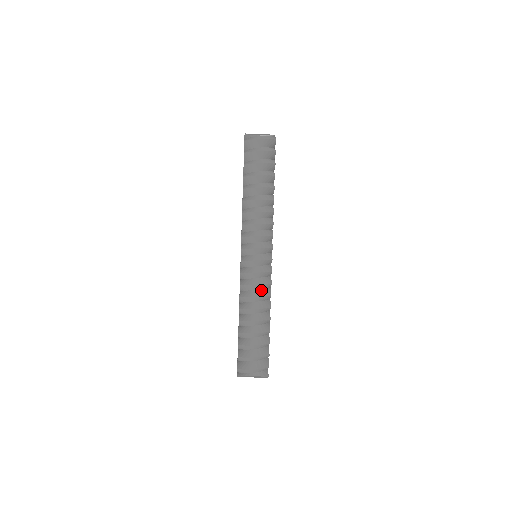
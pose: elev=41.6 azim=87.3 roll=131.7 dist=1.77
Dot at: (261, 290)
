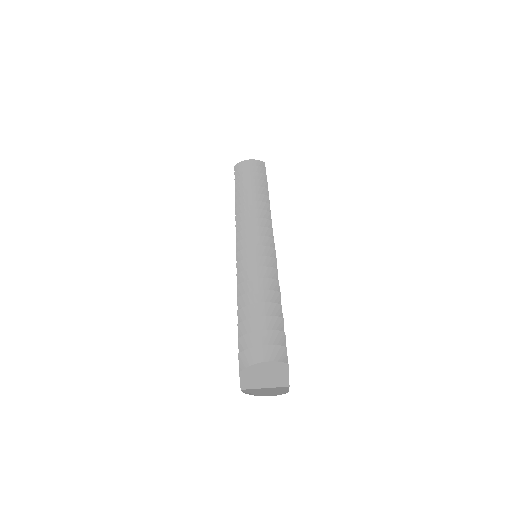
Dot at: occluded
